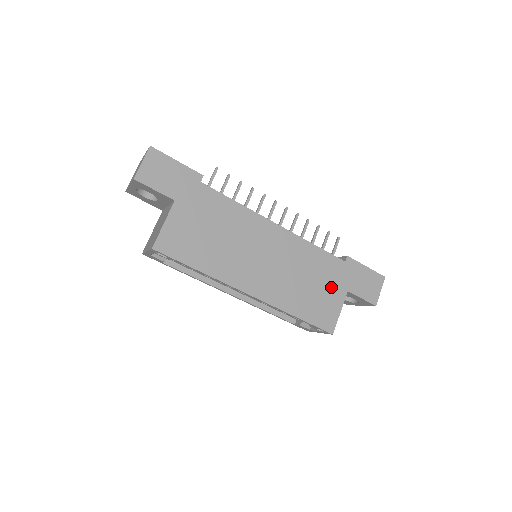
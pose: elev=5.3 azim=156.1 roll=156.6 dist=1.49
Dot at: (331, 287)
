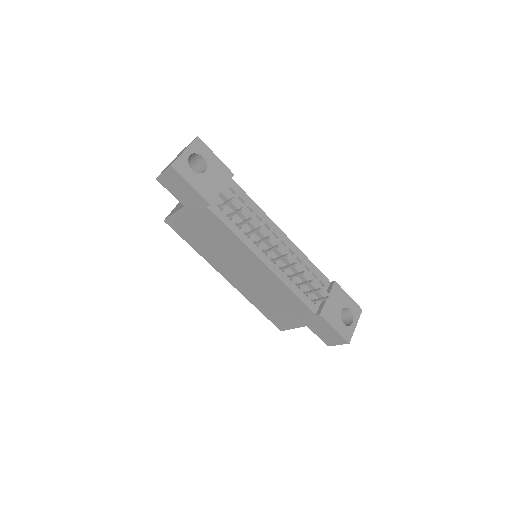
Dot at: (293, 316)
